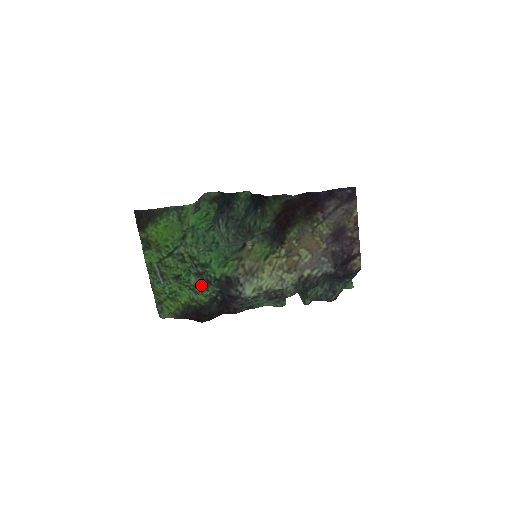
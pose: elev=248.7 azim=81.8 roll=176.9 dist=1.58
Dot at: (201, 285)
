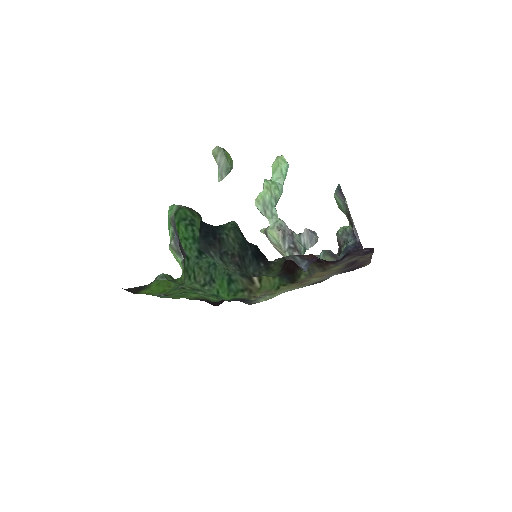
Dot at: occluded
